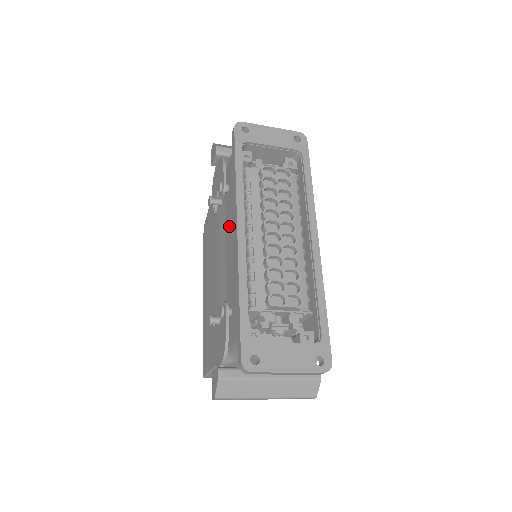
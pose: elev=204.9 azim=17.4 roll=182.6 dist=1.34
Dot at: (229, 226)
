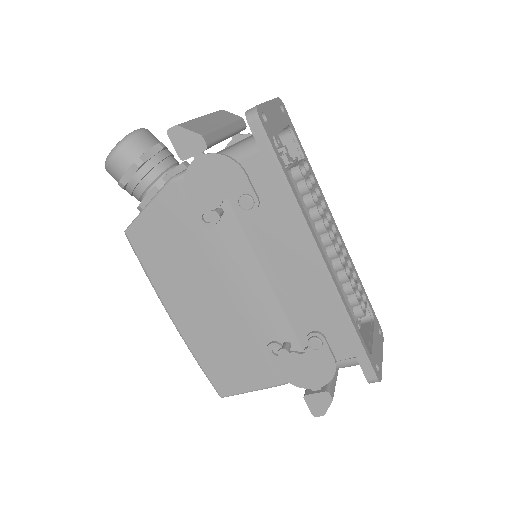
Dot at: (276, 248)
